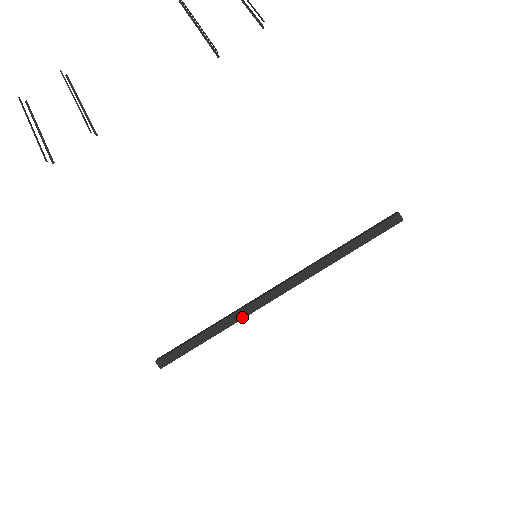
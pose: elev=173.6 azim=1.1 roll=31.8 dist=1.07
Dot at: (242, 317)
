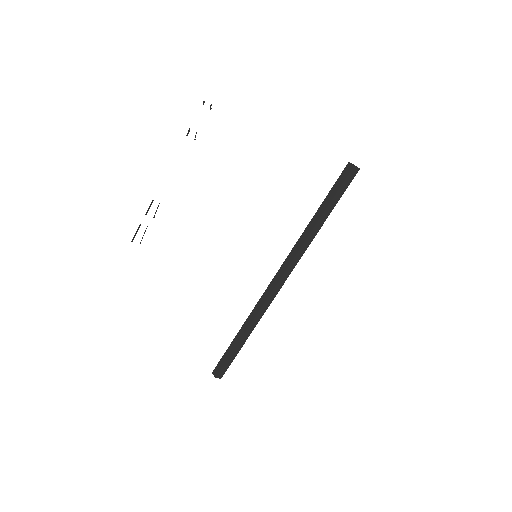
Dot at: (257, 312)
